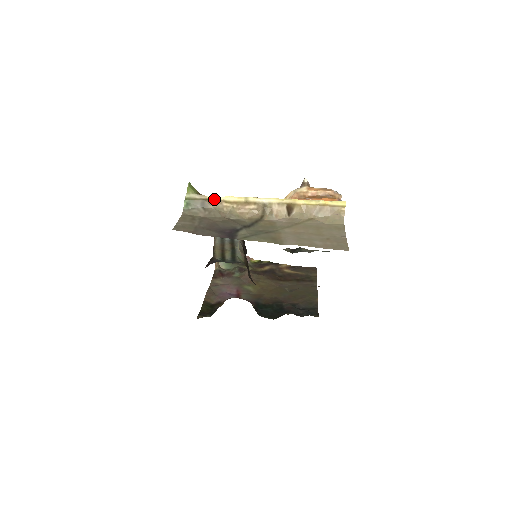
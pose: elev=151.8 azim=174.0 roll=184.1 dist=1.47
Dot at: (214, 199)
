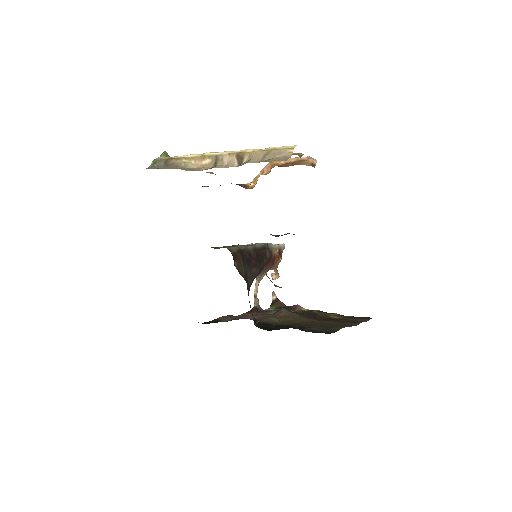
Dot at: (176, 157)
